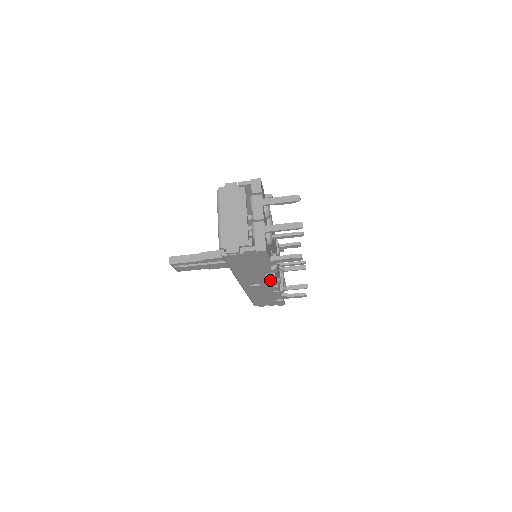
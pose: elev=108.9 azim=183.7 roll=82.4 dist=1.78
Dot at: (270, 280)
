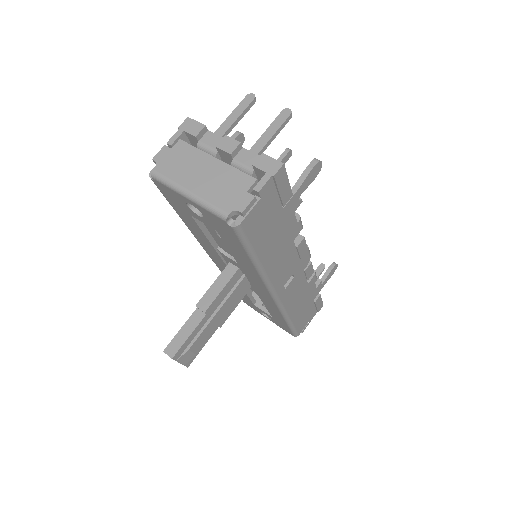
Dot at: (301, 253)
